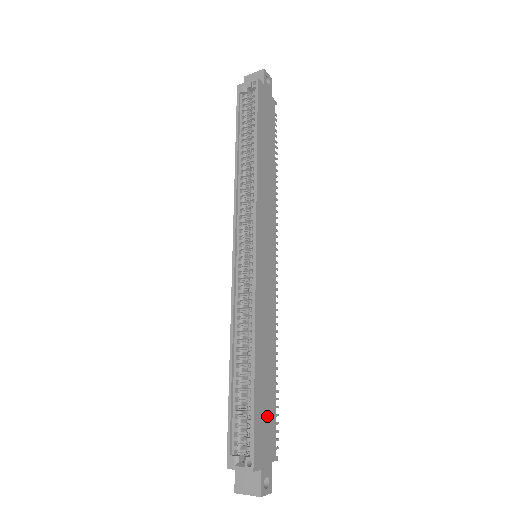
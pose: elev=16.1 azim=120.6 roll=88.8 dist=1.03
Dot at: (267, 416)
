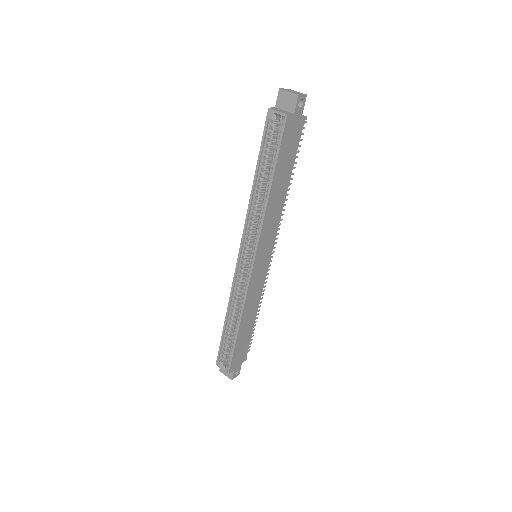
Dot at: (243, 346)
